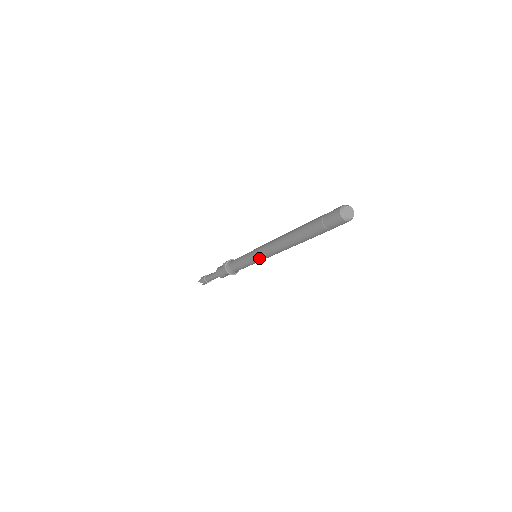
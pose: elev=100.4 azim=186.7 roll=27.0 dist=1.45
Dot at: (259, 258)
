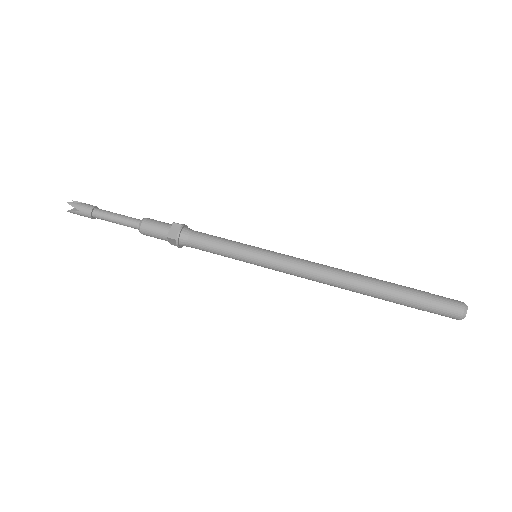
Dot at: (271, 264)
